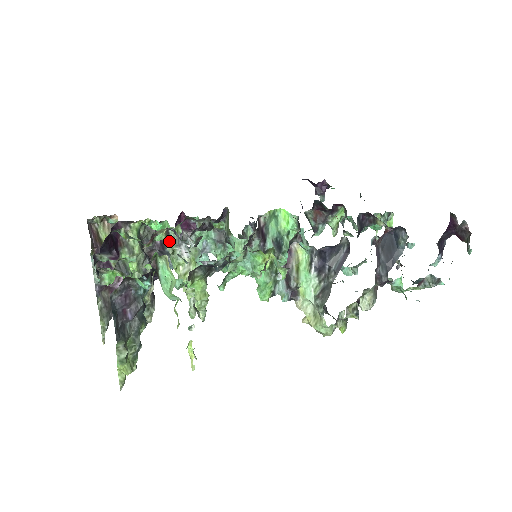
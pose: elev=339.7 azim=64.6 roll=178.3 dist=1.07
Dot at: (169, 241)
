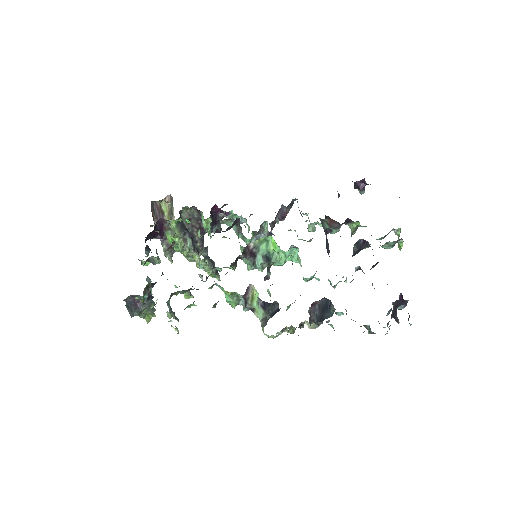
Dot at: (186, 244)
